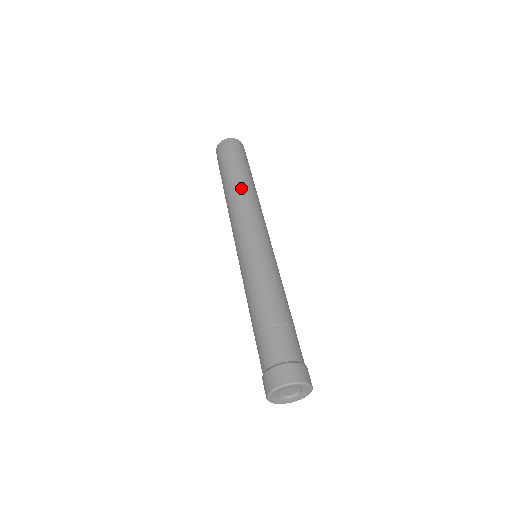
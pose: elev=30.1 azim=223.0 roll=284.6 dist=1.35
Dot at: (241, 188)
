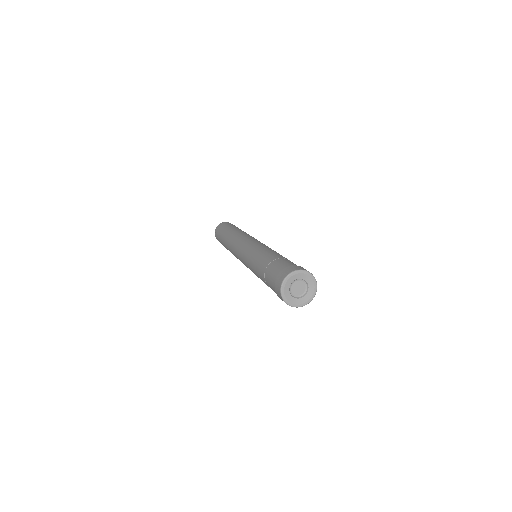
Dot at: occluded
